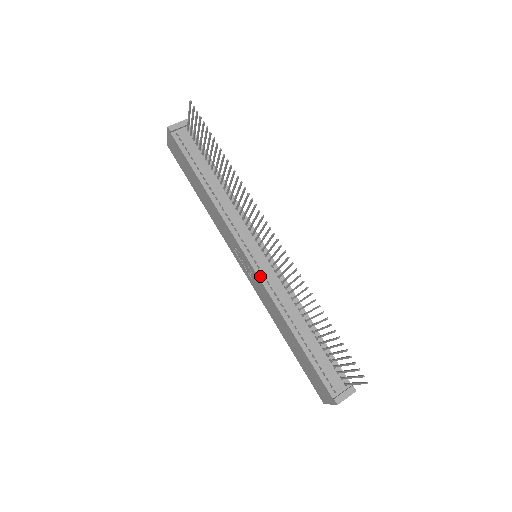
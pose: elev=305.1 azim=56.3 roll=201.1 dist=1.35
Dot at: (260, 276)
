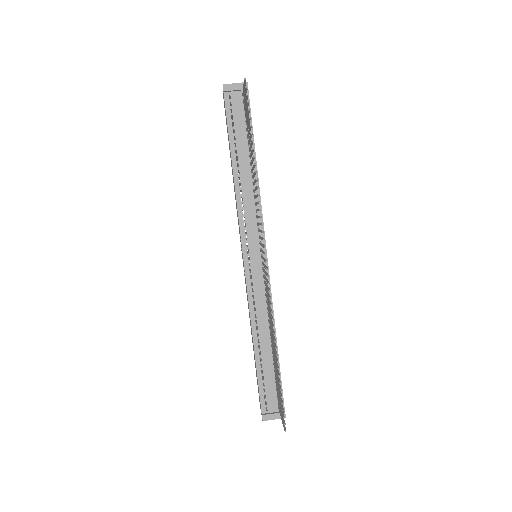
Dot at: (248, 280)
